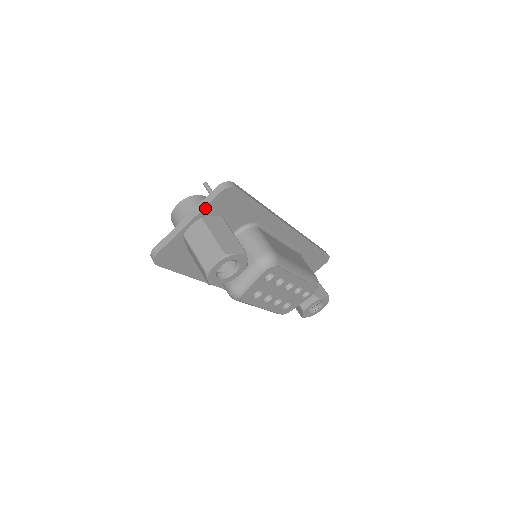
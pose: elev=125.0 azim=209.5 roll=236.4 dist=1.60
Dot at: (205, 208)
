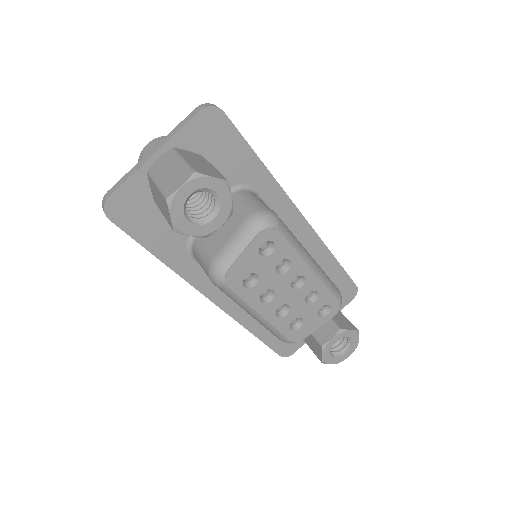
Dot at: (178, 133)
